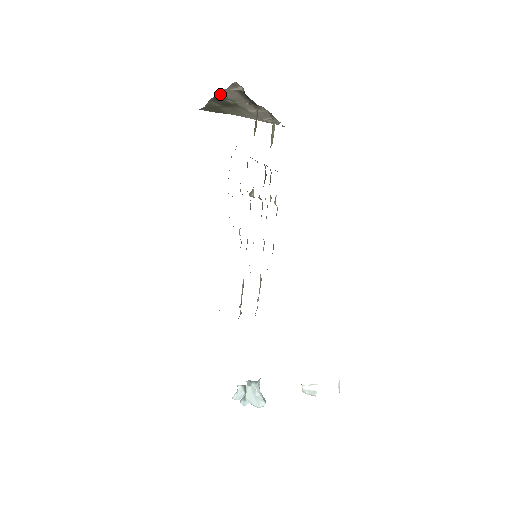
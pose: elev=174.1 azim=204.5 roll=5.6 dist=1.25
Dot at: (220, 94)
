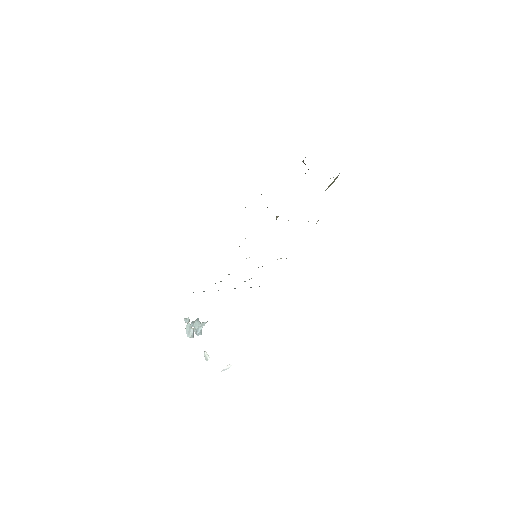
Dot at: occluded
